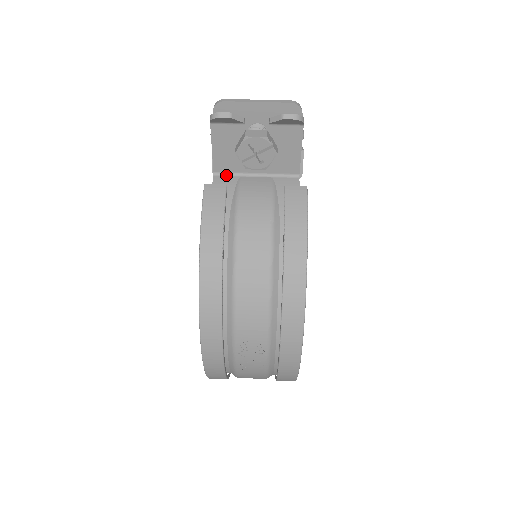
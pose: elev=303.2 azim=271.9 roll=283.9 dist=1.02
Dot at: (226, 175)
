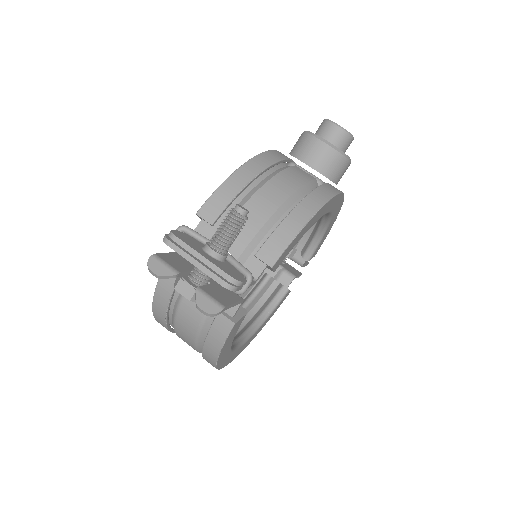
Dot at: occluded
